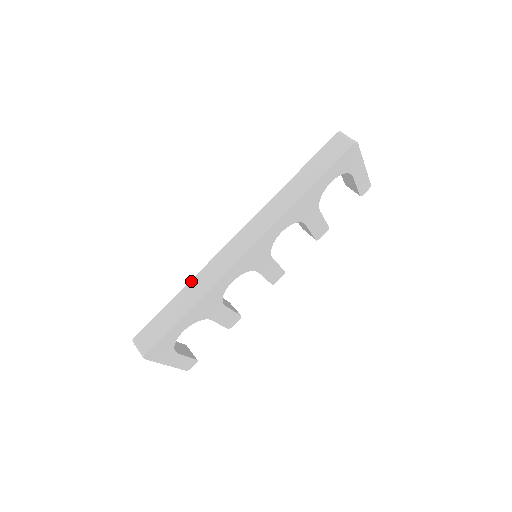
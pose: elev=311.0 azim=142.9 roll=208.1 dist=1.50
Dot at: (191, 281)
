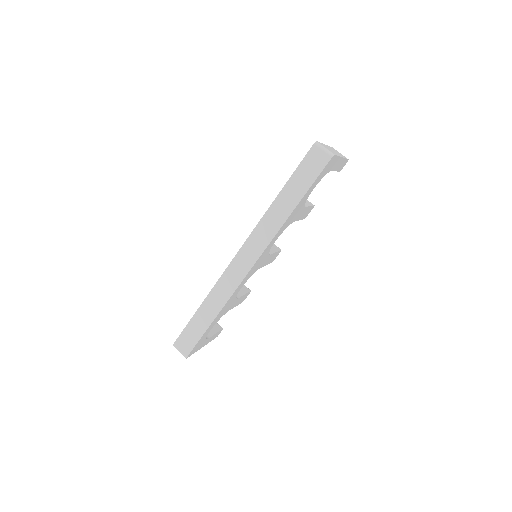
Dot at: (208, 296)
